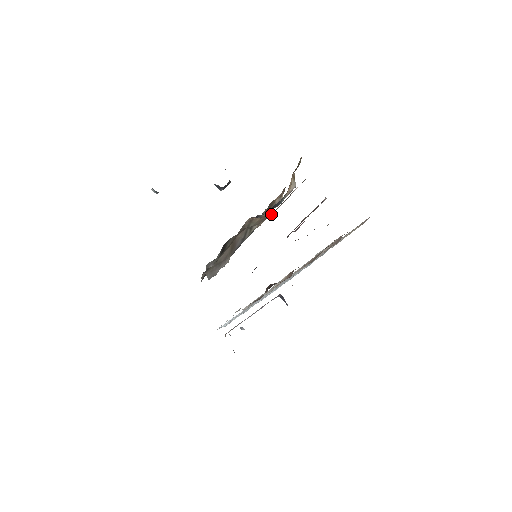
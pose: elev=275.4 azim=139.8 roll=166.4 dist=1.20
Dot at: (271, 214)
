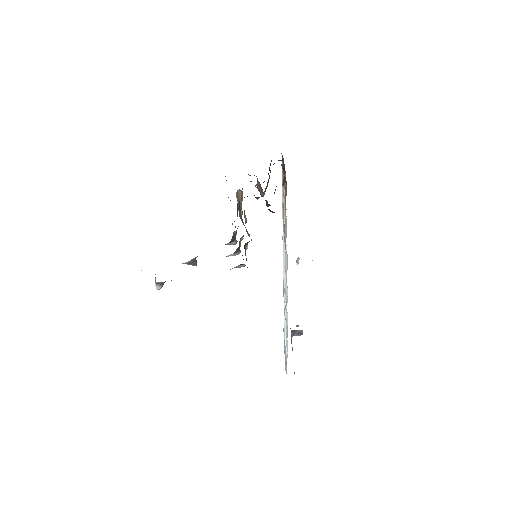
Dot at: (242, 195)
